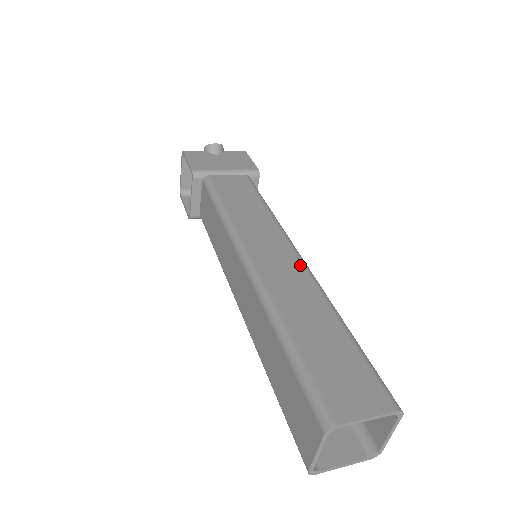
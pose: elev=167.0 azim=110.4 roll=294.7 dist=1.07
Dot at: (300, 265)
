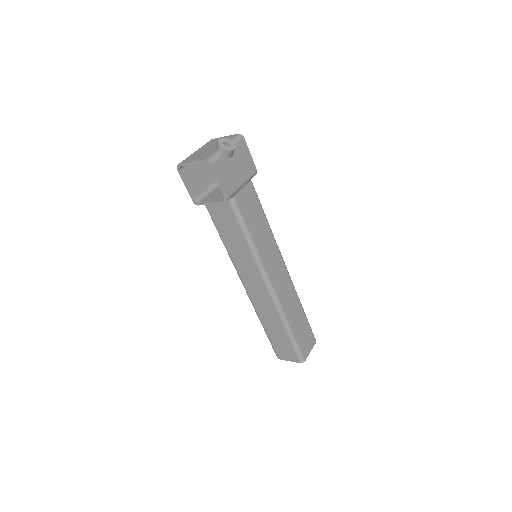
Dot at: (288, 277)
